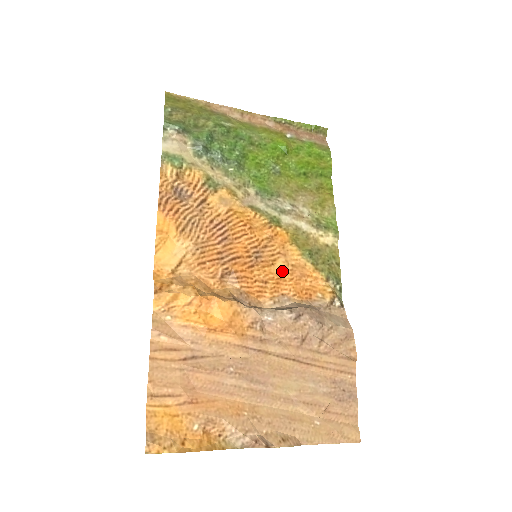
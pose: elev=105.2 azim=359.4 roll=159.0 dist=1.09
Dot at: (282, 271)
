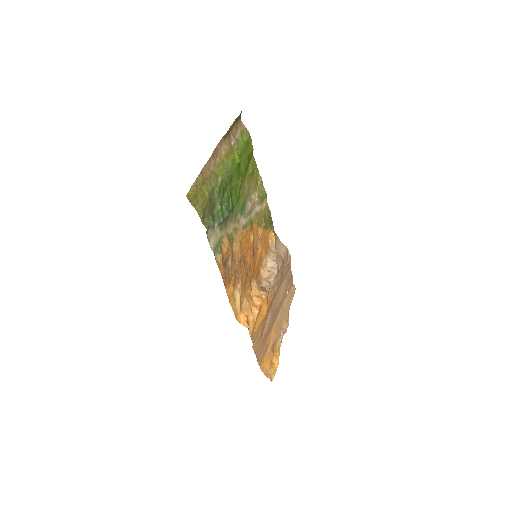
Dot at: (260, 248)
